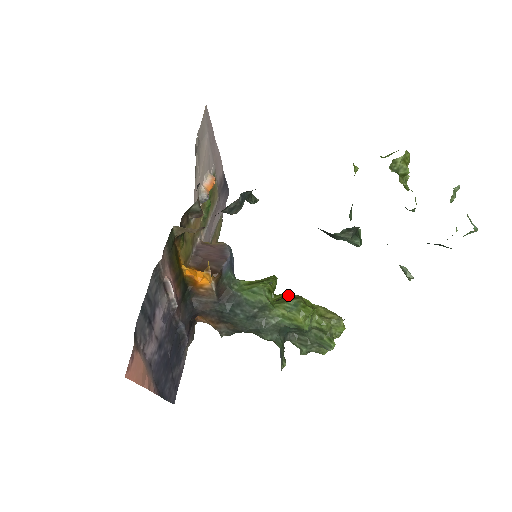
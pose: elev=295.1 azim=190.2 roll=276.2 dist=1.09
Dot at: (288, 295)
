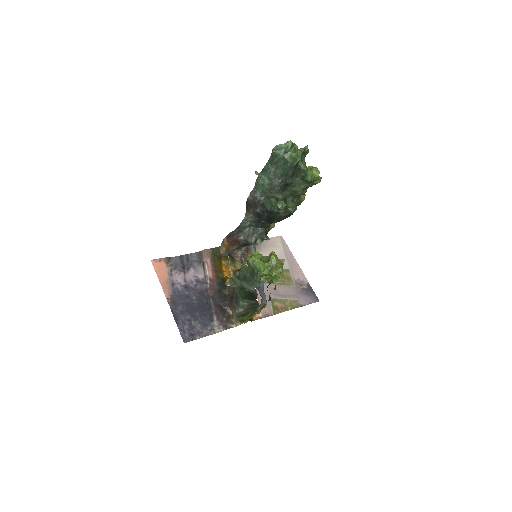
Dot at: occluded
